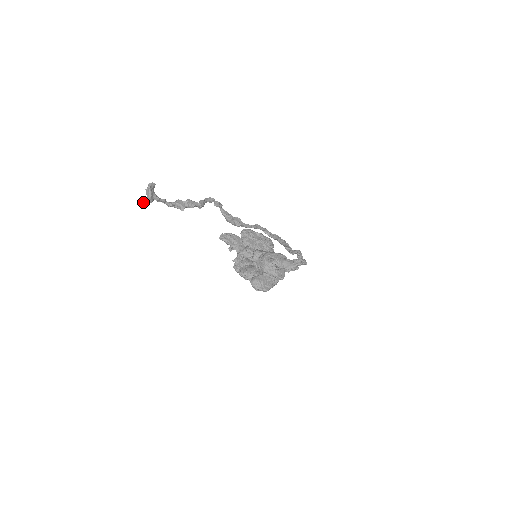
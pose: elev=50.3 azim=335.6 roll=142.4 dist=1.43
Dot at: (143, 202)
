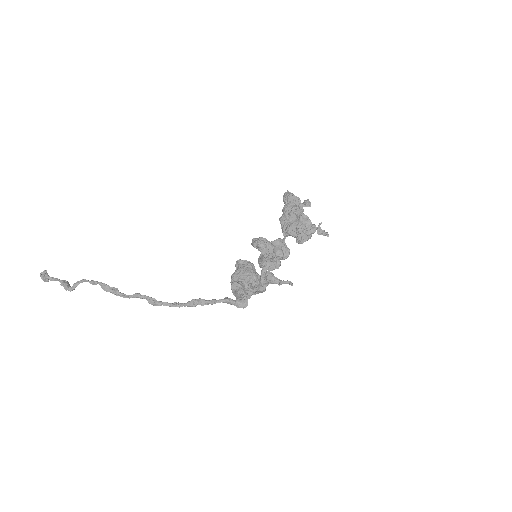
Dot at: occluded
